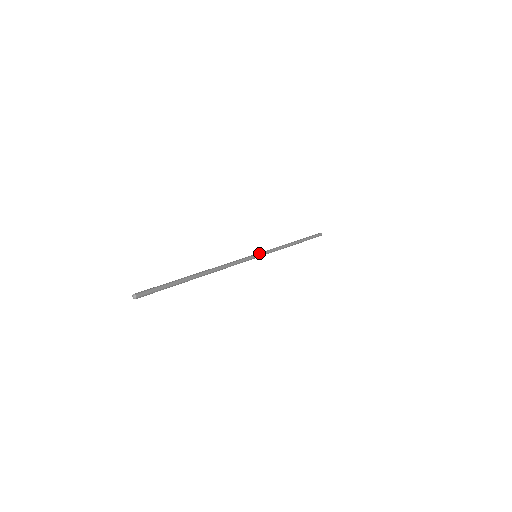
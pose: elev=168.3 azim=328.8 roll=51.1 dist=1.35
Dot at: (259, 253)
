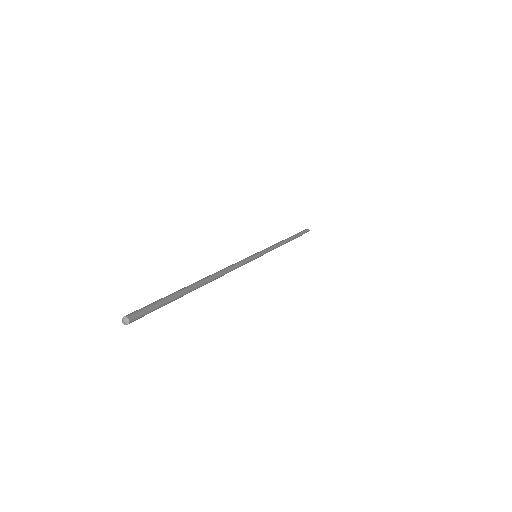
Dot at: (256, 253)
